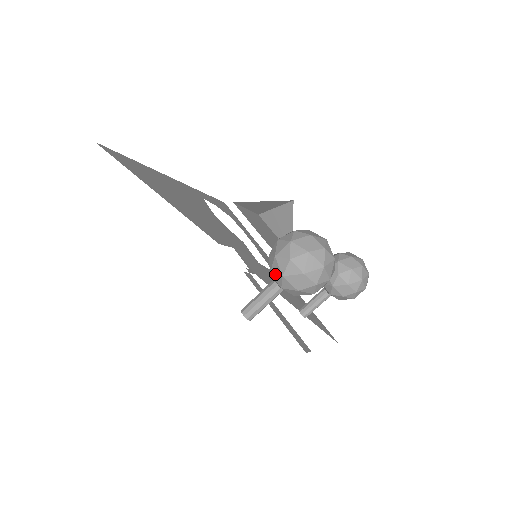
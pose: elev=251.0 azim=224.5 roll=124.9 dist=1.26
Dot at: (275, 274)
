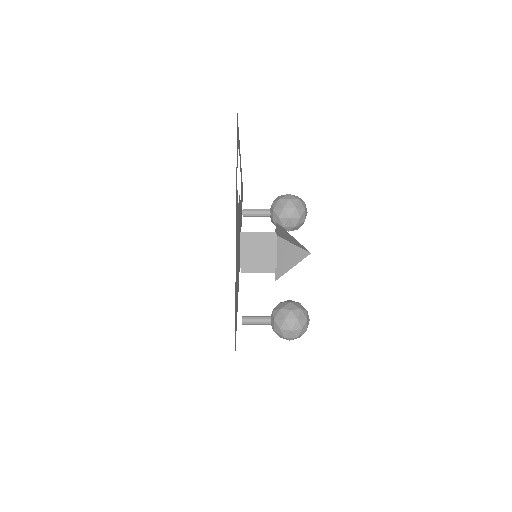
Dot at: occluded
